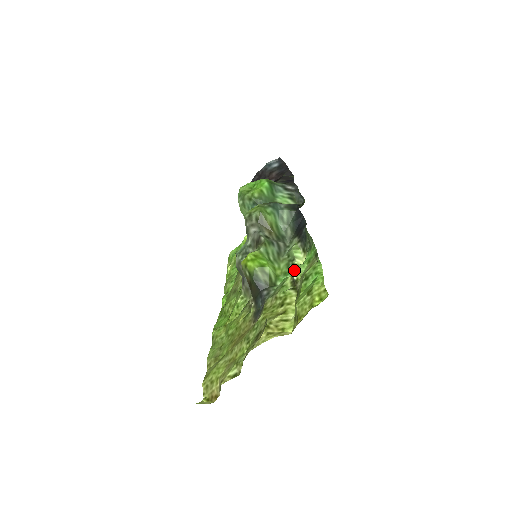
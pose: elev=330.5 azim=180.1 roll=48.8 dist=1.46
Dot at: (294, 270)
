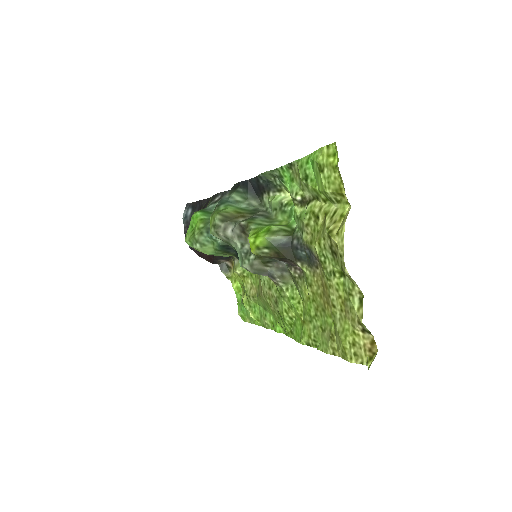
Dot at: occluded
